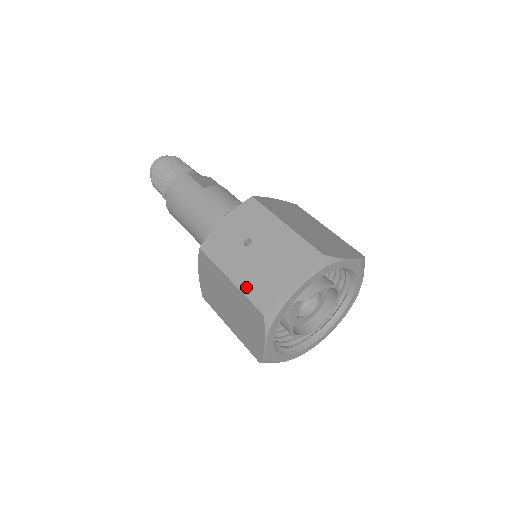
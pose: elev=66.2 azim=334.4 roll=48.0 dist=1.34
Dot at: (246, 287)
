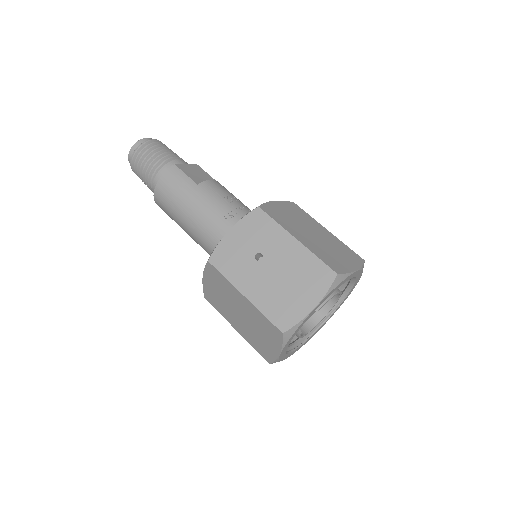
Dot at: (262, 305)
